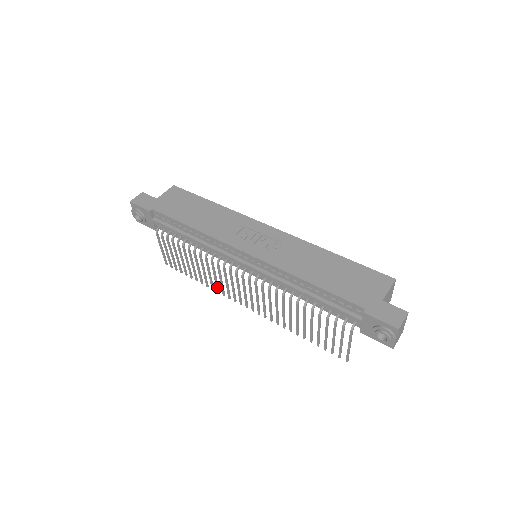
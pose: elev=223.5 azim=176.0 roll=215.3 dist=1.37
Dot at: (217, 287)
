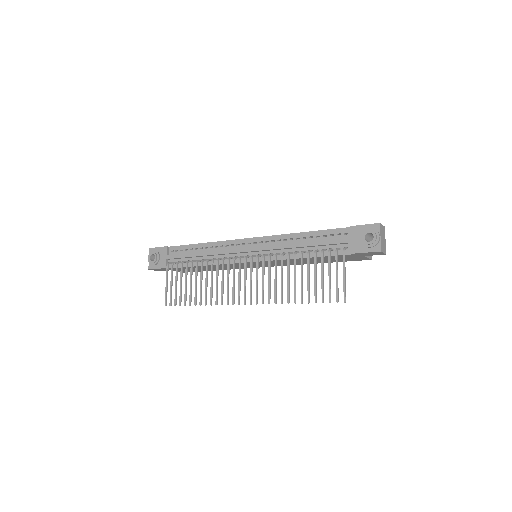
Dot at: (217, 296)
